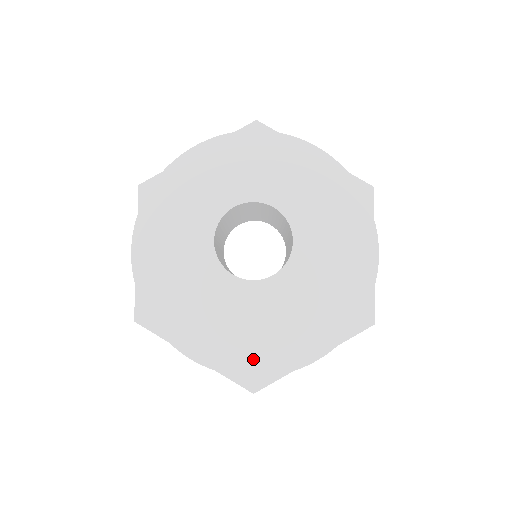
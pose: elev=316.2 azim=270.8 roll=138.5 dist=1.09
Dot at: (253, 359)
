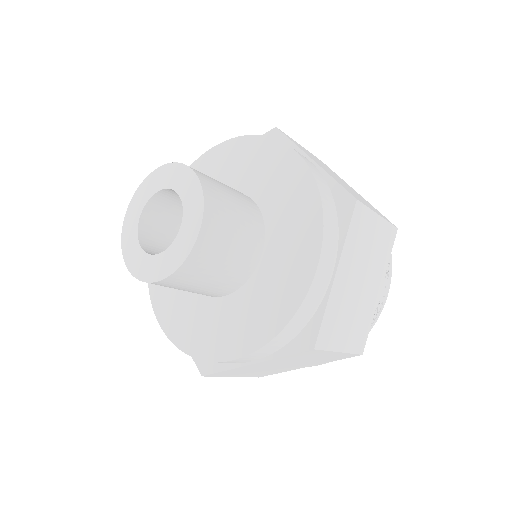
Dot at: (193, 339)
